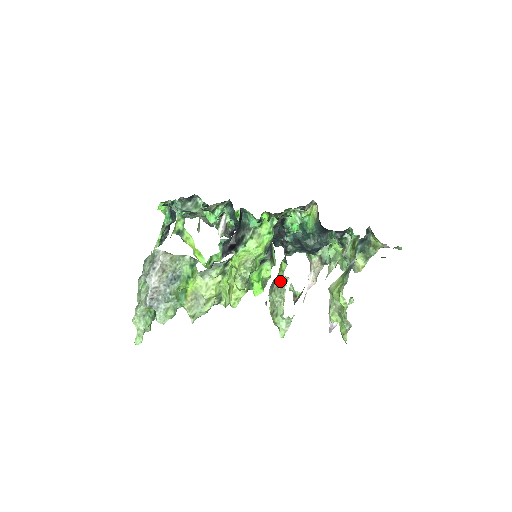
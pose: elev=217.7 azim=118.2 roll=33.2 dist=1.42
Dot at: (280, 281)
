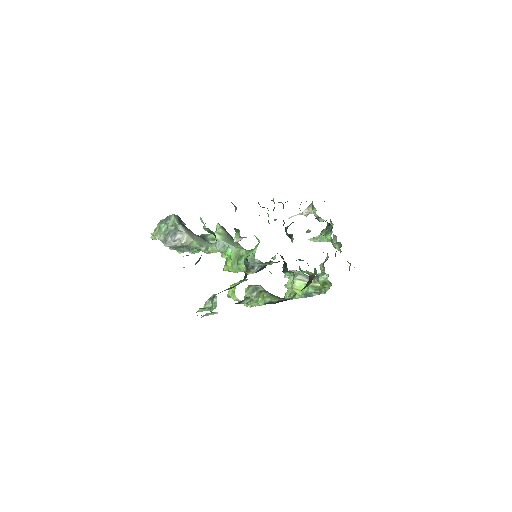
Dot at: (258, 297)
